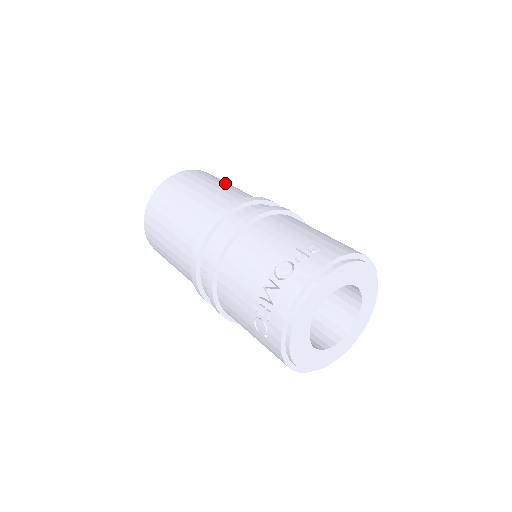
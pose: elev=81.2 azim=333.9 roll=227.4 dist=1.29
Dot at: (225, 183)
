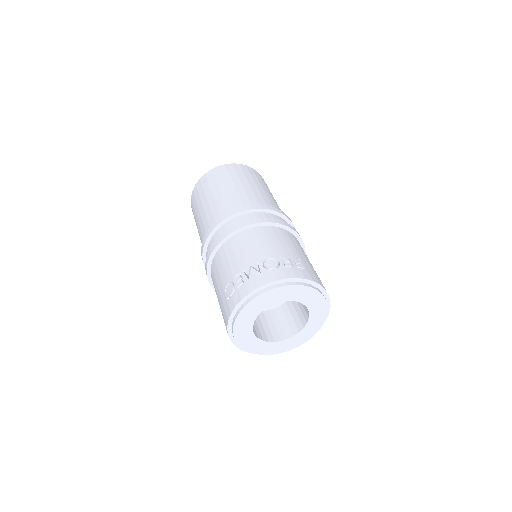
Dot at: occluded
